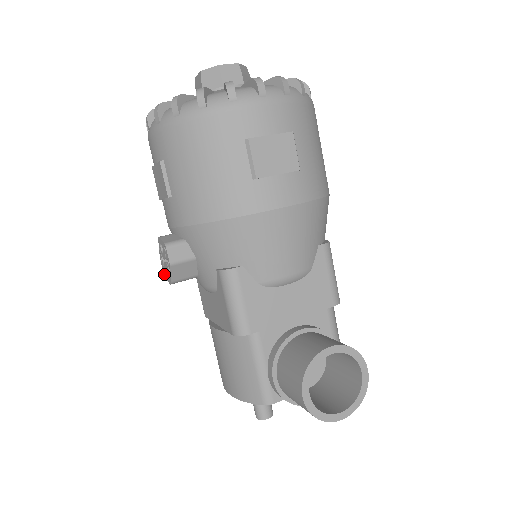
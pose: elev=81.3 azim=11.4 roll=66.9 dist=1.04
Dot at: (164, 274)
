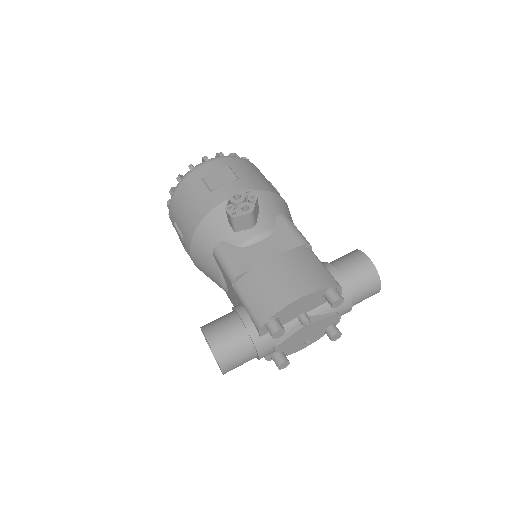
Dot at: (233, 215)
